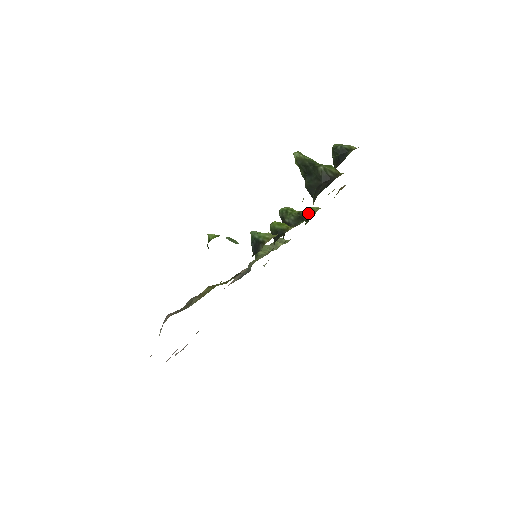
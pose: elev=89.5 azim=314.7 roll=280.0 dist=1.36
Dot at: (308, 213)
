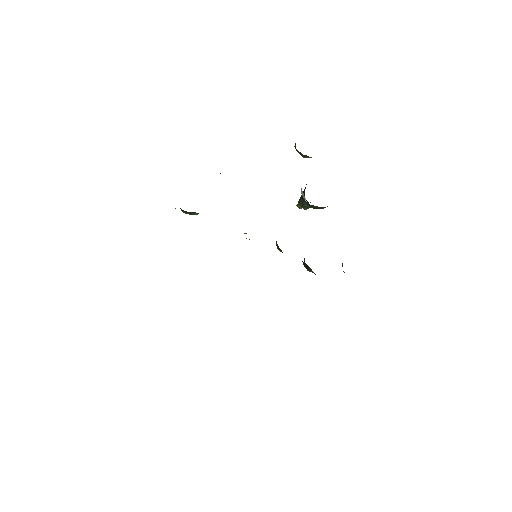
Dot at: occluded
